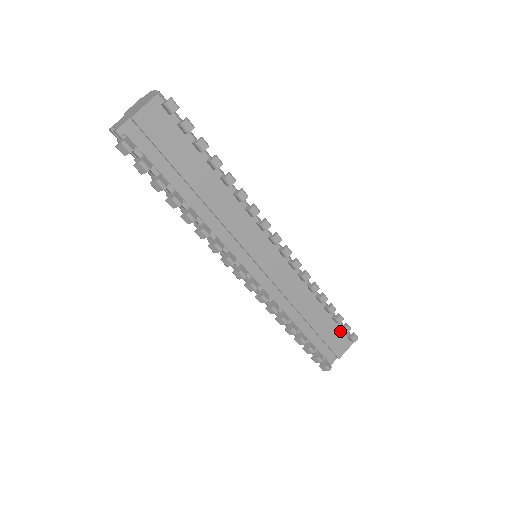
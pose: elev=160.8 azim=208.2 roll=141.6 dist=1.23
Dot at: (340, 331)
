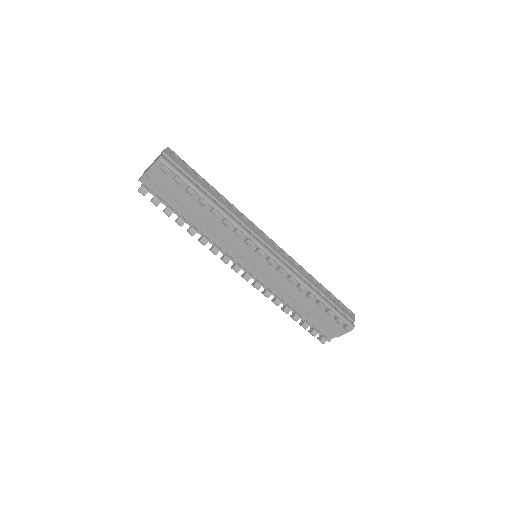
Dot at: occluded
